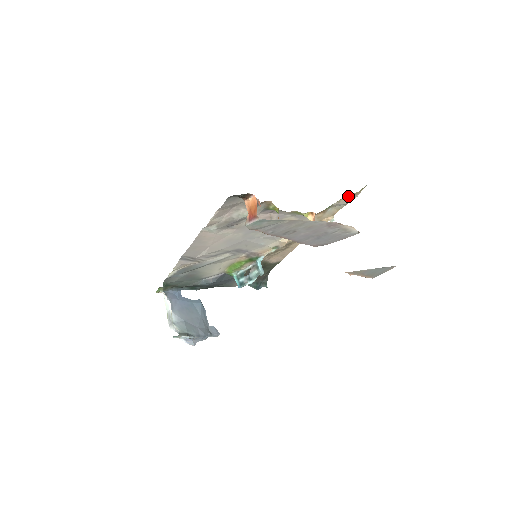
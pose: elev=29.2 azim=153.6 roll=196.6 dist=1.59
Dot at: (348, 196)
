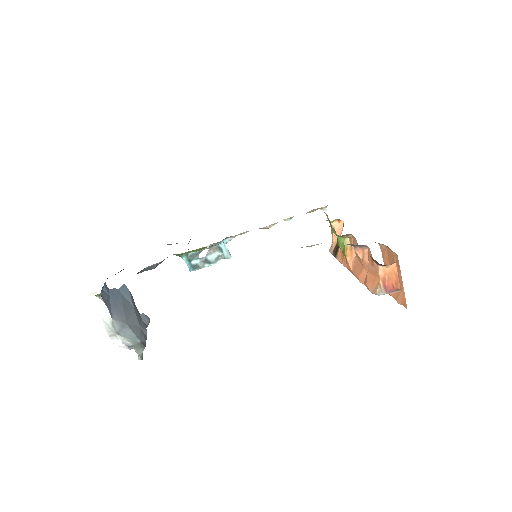
Dot at: occluded
